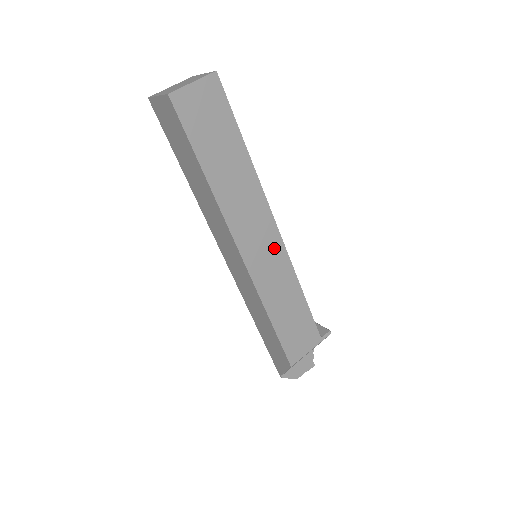
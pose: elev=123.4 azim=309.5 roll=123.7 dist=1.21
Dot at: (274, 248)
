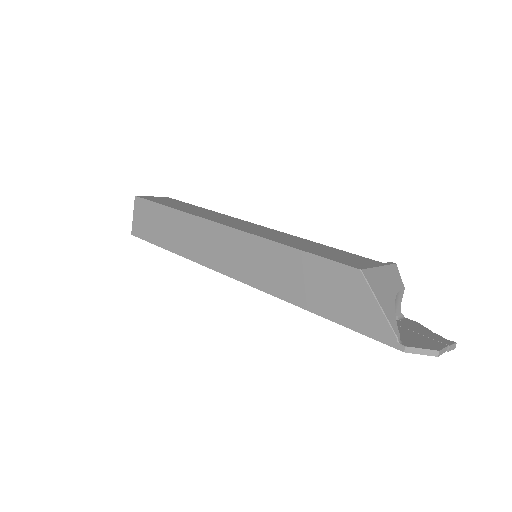
Dot at: (259, 228)
